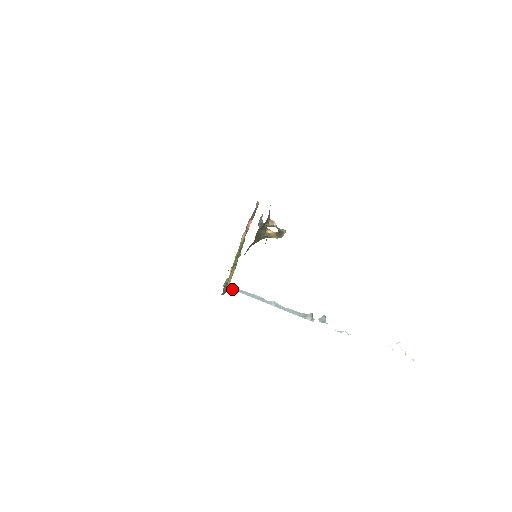
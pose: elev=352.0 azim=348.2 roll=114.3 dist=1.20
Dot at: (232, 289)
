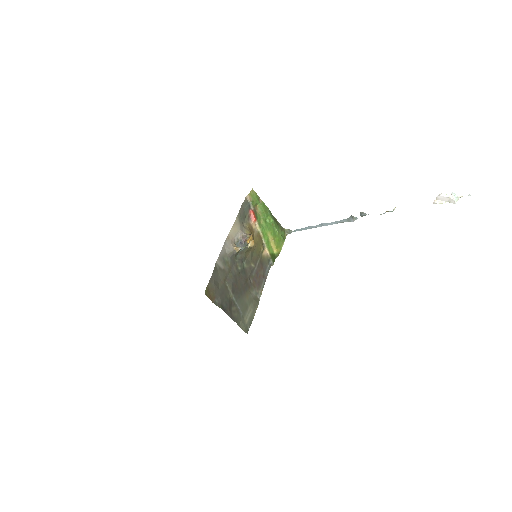
Dot at: occluded
